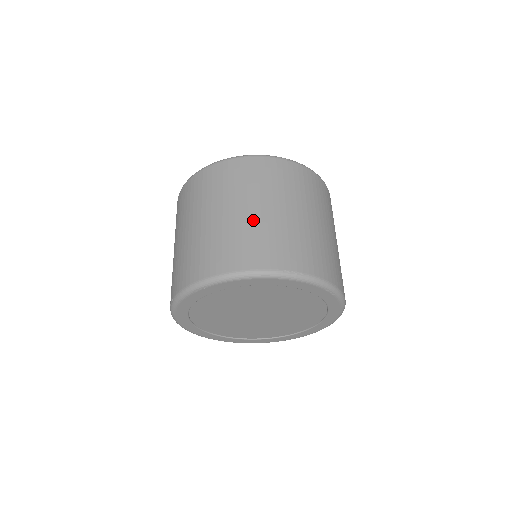
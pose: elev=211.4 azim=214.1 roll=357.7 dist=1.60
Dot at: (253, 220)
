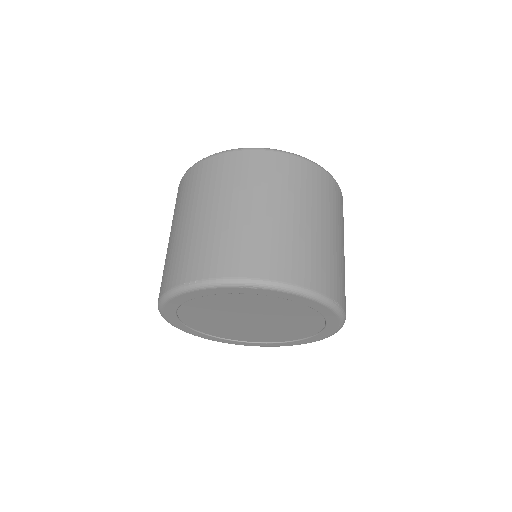
Dot at: (176, 238)
